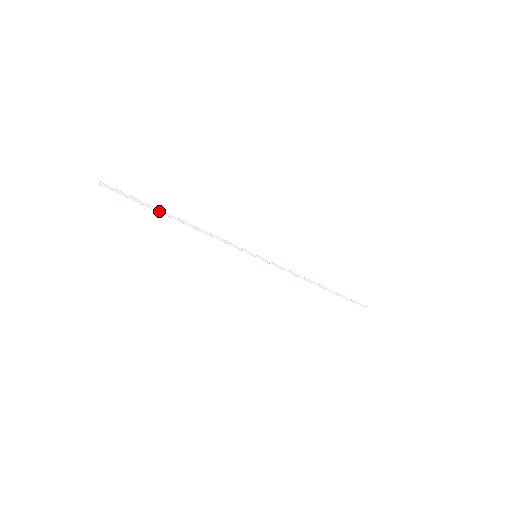
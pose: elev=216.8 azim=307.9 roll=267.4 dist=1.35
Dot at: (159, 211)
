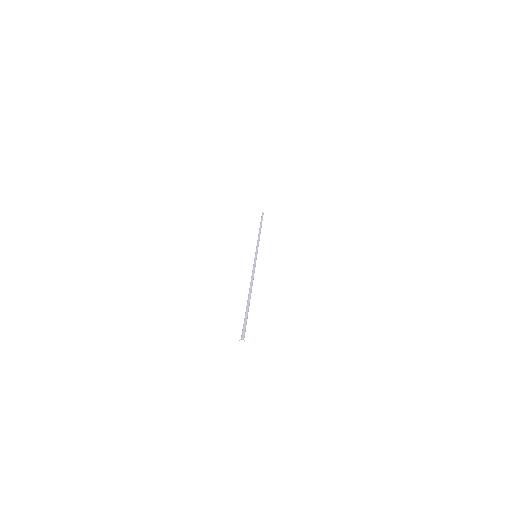
Dot at: occluded
